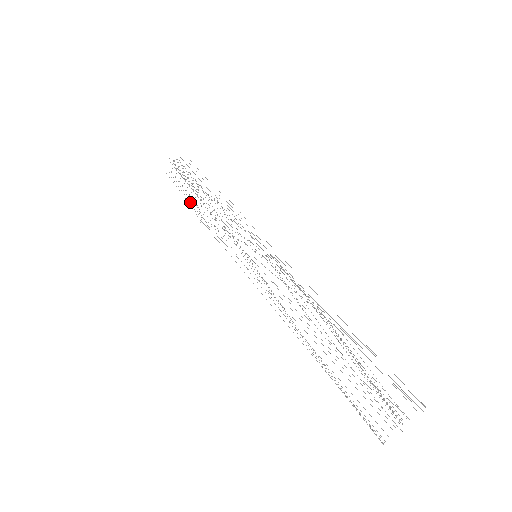
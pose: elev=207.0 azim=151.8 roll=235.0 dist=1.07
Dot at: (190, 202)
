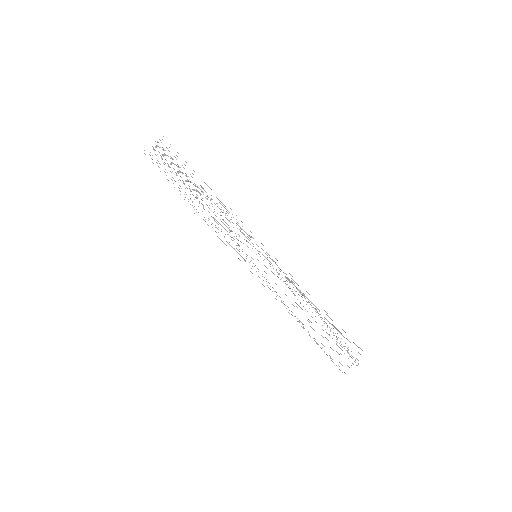
Dot at: occluded
